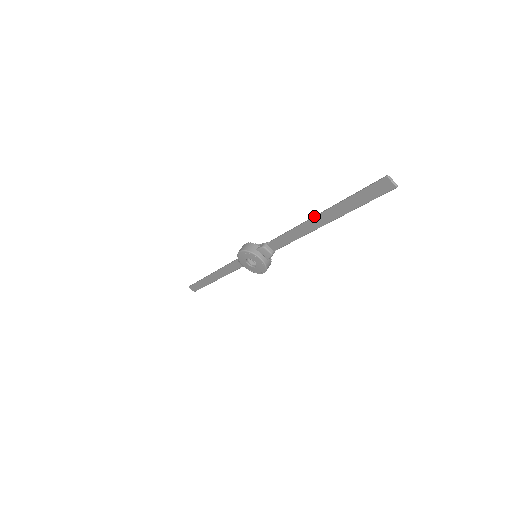
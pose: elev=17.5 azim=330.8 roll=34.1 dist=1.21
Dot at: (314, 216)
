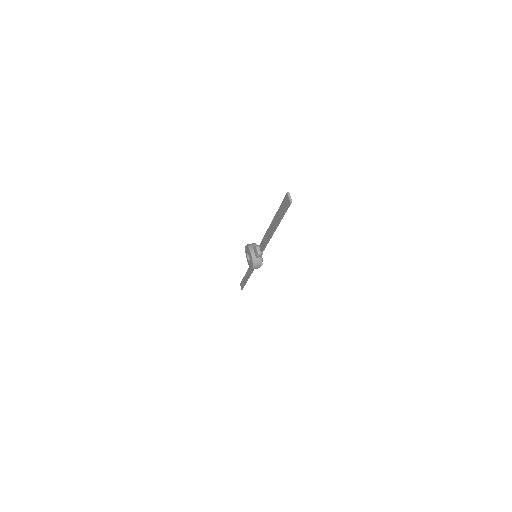
Dot at: (271, 223)
